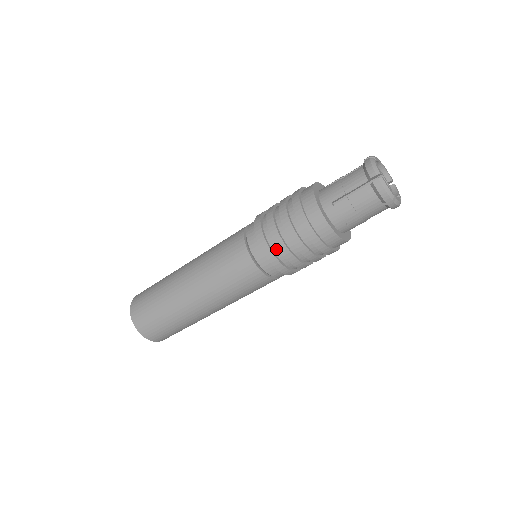
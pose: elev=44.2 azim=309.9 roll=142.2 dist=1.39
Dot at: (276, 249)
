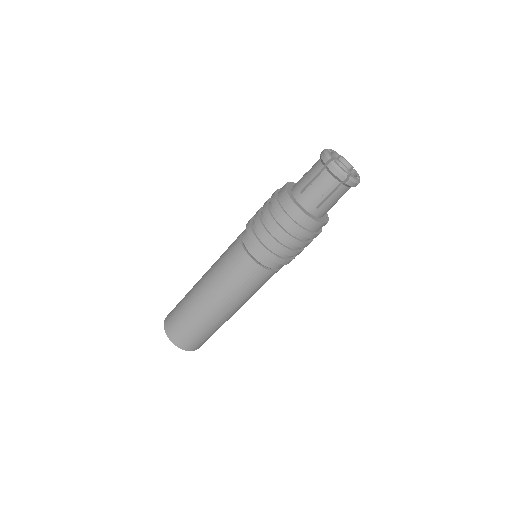
Dot at: (286, 256)
